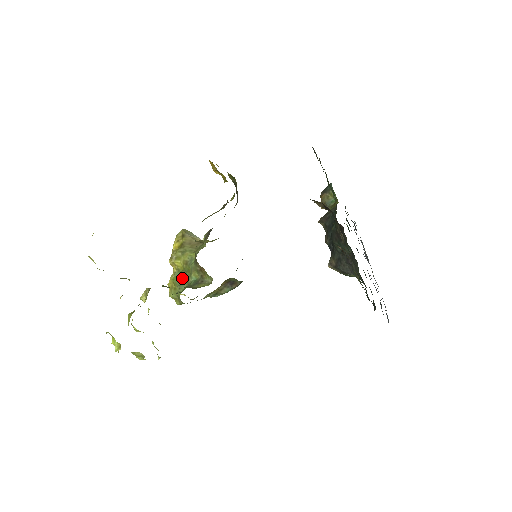
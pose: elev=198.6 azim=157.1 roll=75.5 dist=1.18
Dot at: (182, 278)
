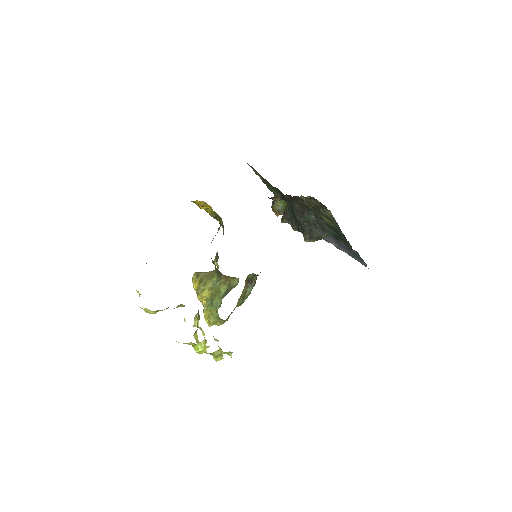
Dot at: (214, 299)
